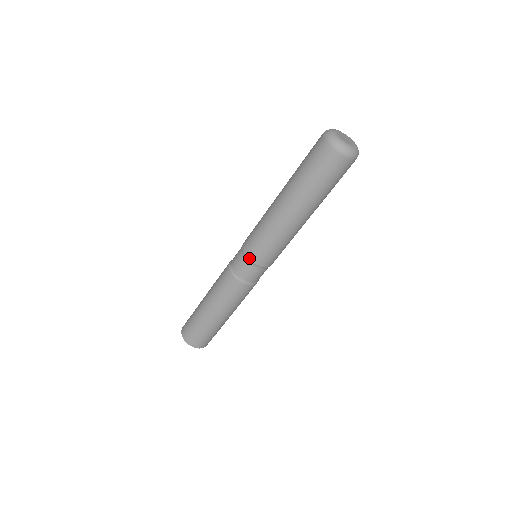
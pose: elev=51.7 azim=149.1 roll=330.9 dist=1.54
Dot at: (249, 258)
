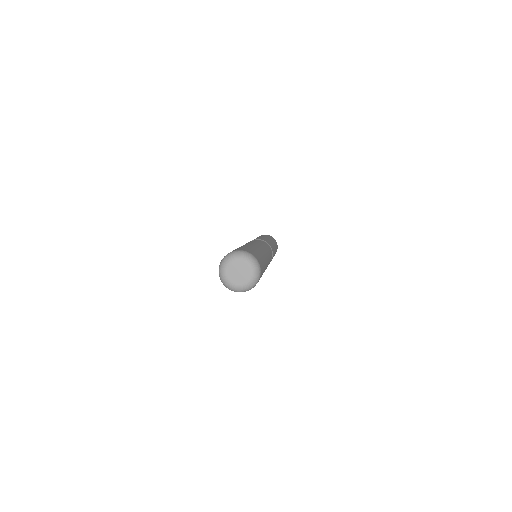
Dot at: occluded
